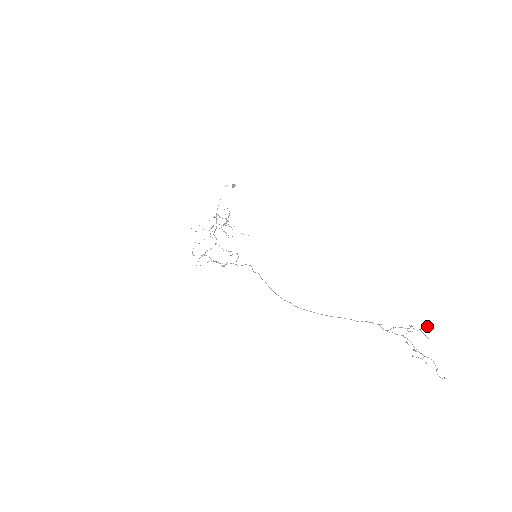
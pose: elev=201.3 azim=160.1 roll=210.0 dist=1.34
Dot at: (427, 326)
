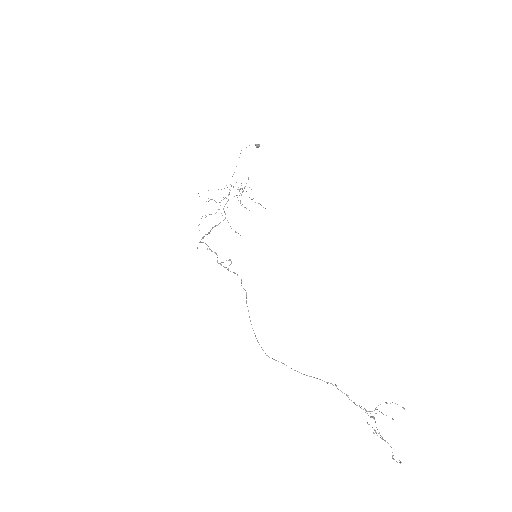
Dot at: (393, 419)
